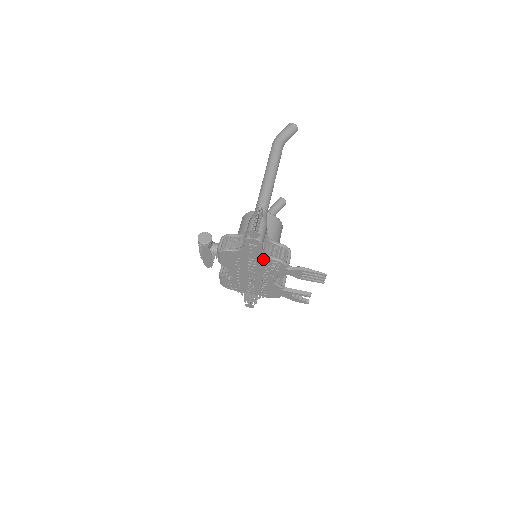
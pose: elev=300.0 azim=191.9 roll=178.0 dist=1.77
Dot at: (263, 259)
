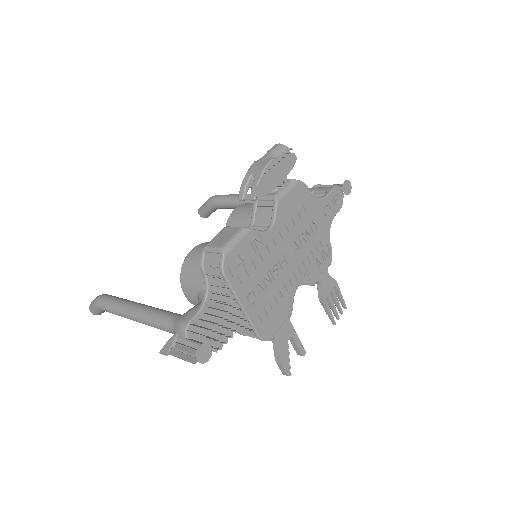
Dot at: (323, 233)
